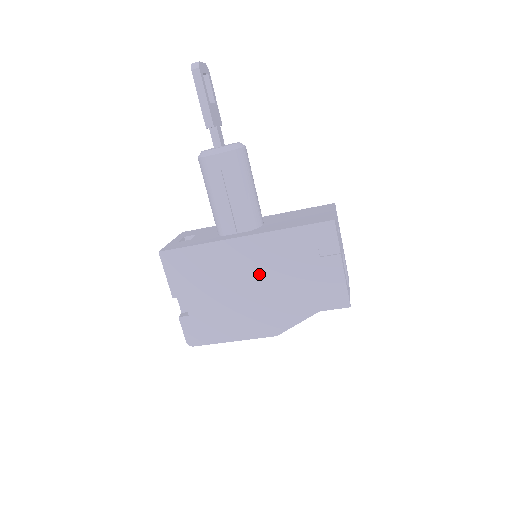
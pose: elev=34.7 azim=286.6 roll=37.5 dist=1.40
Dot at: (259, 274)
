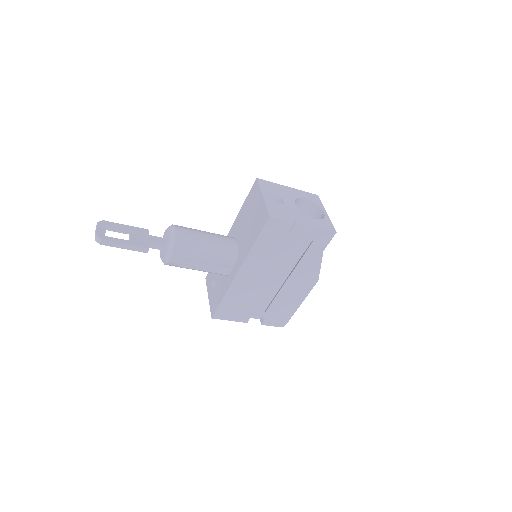
Dot at: (270, 273)
